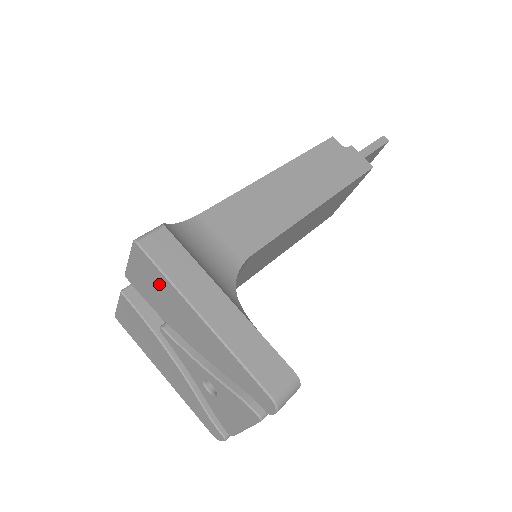
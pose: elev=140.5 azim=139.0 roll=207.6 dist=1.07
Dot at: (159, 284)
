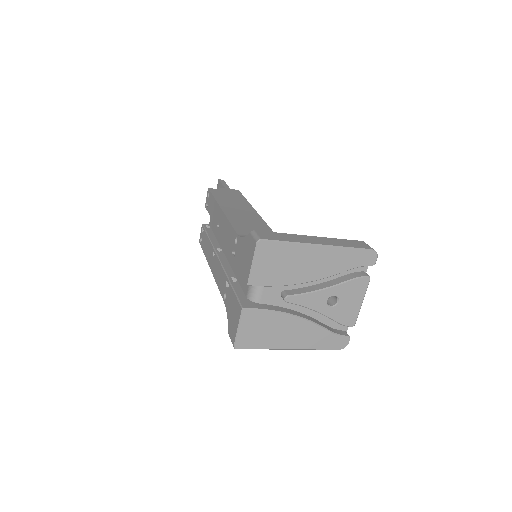
Dot at: (283, 255)
